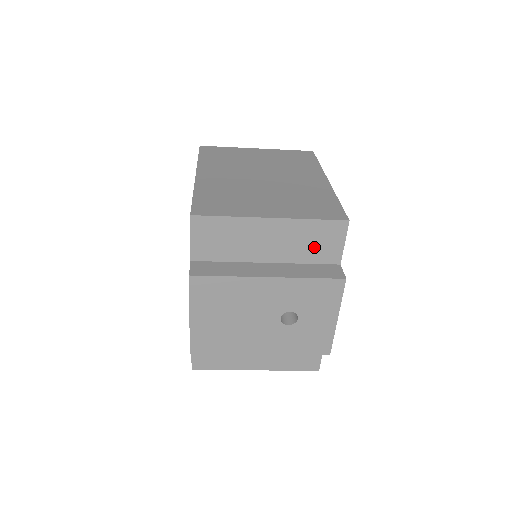
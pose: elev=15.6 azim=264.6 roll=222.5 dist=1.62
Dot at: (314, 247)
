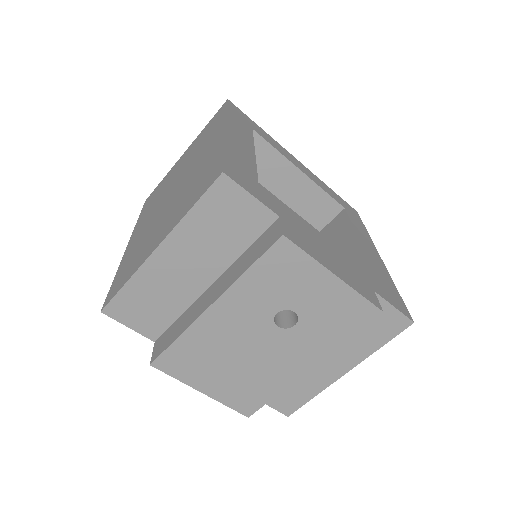
Dot at: (230, 230)
